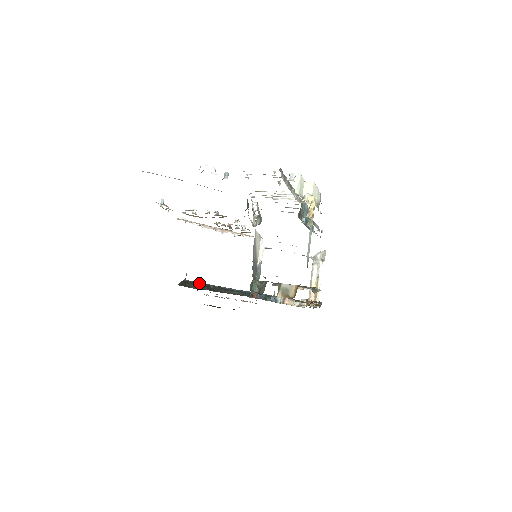
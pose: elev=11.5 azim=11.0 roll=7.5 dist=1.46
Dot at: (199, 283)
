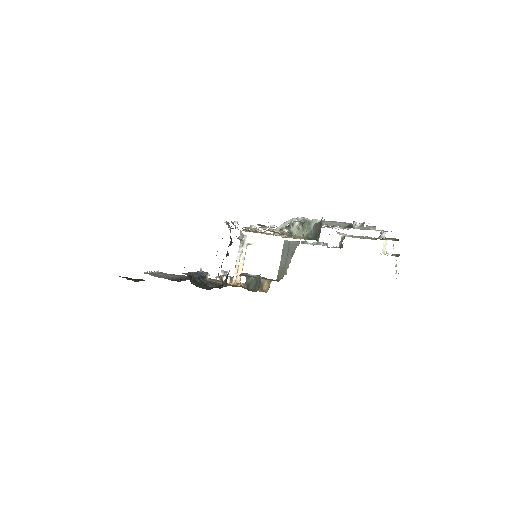
Dot at: (191, 276)
